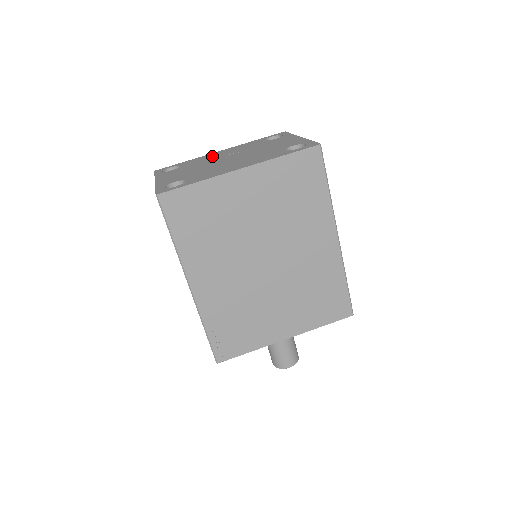
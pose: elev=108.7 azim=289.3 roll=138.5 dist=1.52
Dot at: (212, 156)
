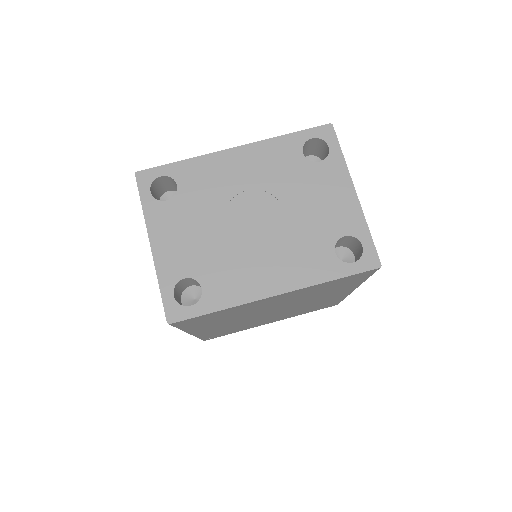
Dot at: (224, 174)
